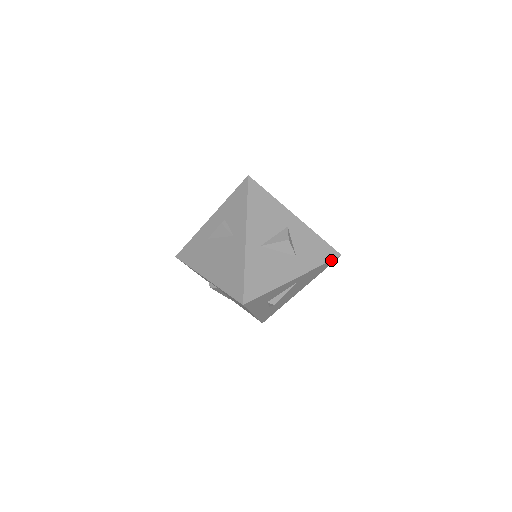
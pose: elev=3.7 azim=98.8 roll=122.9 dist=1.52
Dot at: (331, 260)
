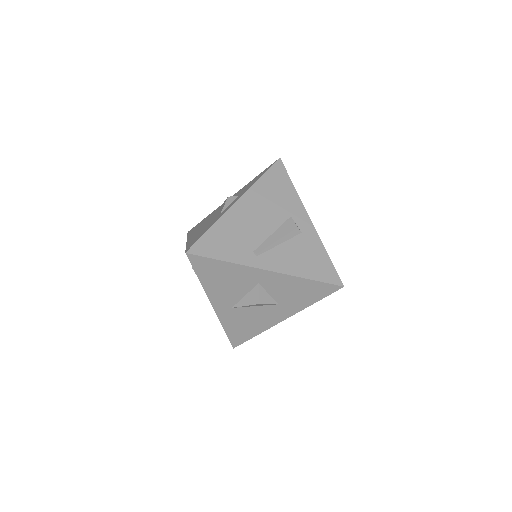
Dot at: (329, 294)
